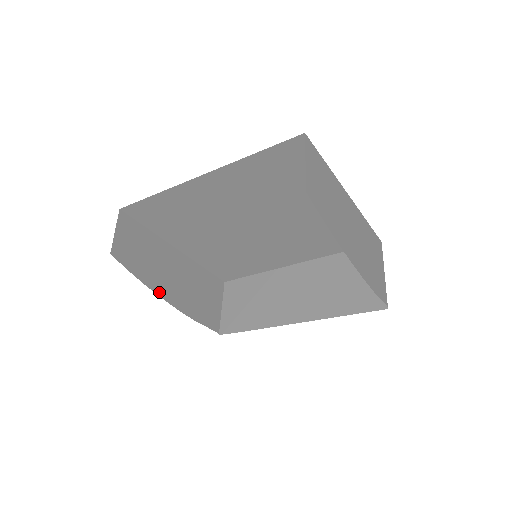
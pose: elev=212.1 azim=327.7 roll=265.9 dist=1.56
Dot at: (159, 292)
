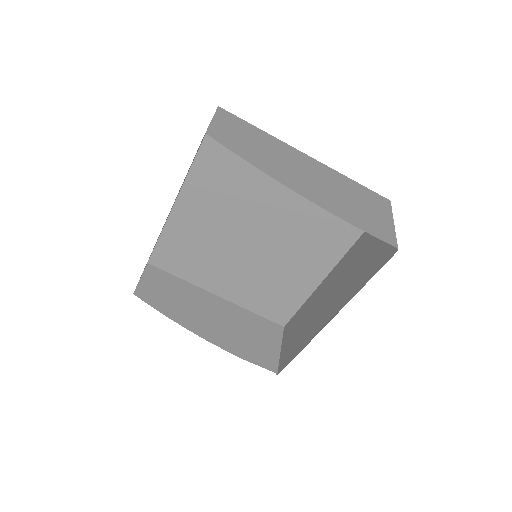
Dot at: (190, 328)
